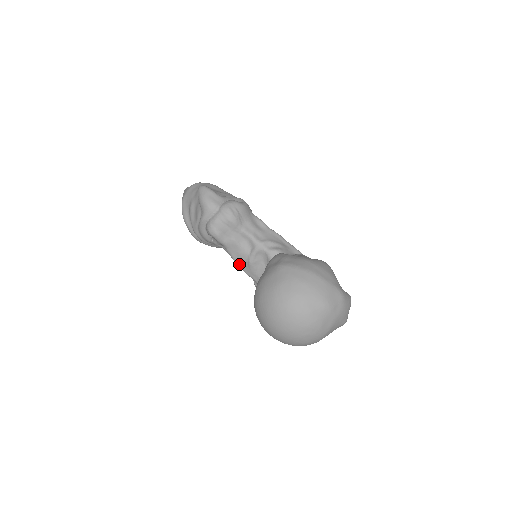
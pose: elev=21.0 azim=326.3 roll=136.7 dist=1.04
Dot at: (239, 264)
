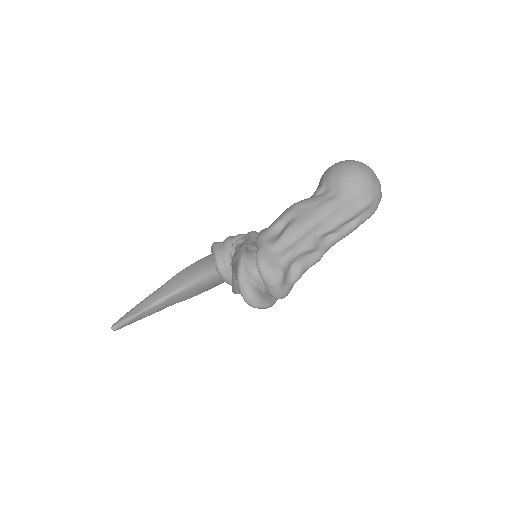
Dot at: occluded
